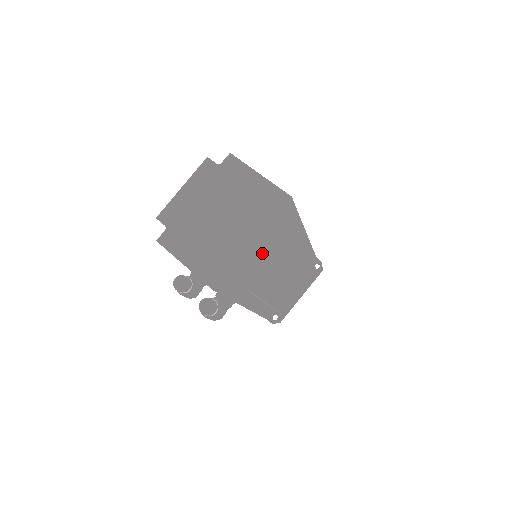
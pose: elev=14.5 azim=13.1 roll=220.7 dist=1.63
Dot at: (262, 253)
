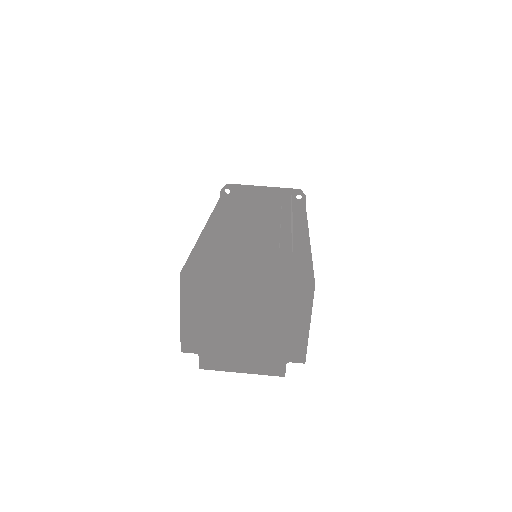
Dot at: (305, 327)
